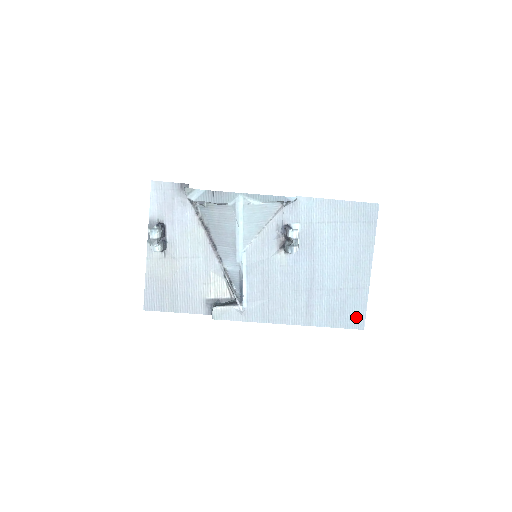
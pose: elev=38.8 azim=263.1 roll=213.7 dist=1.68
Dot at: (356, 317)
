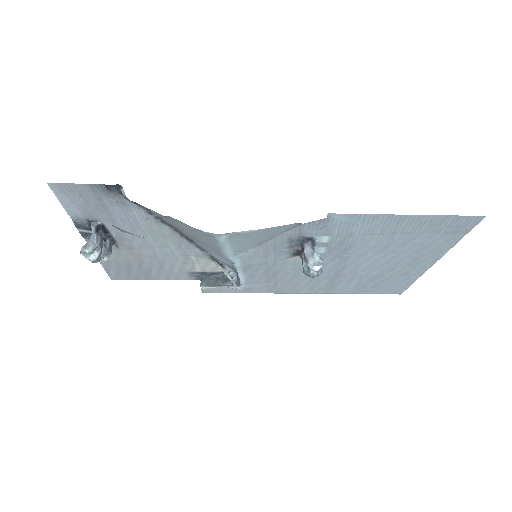
Dot at: (394, 289)
